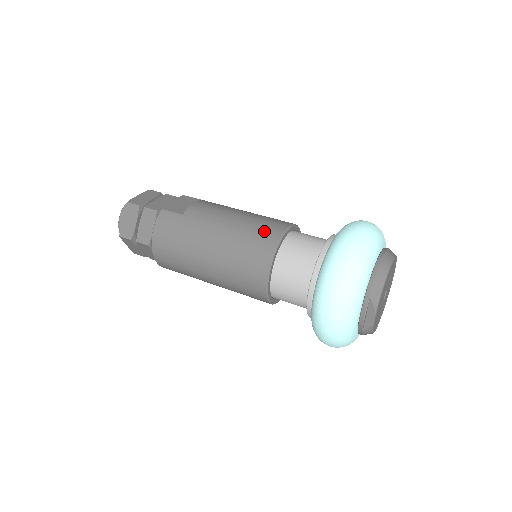
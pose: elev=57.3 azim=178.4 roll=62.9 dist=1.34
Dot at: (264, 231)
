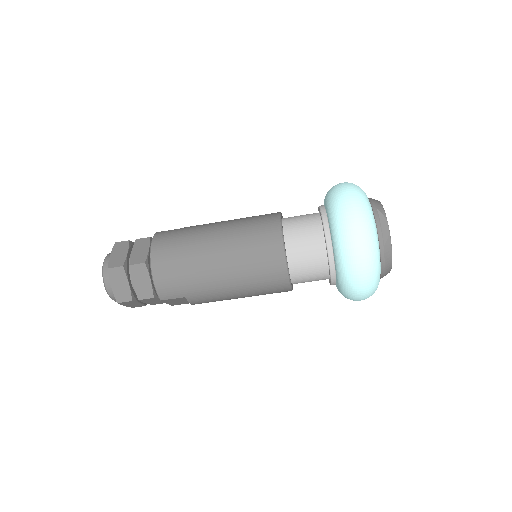
Dot at: occluded
